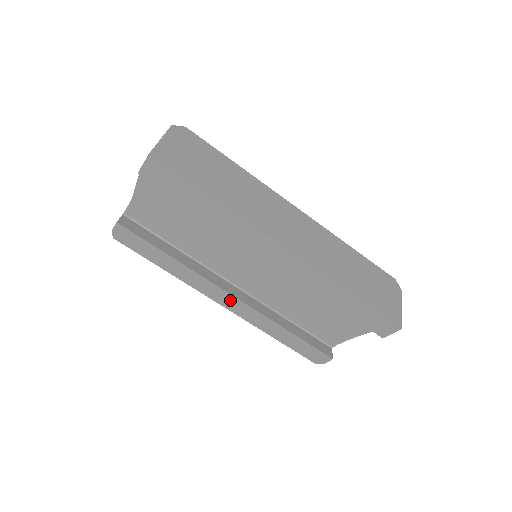
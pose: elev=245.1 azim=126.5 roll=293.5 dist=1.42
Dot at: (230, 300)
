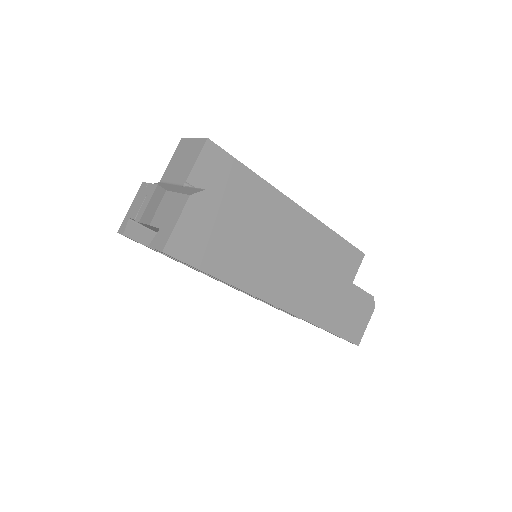
Dot at: occluded
